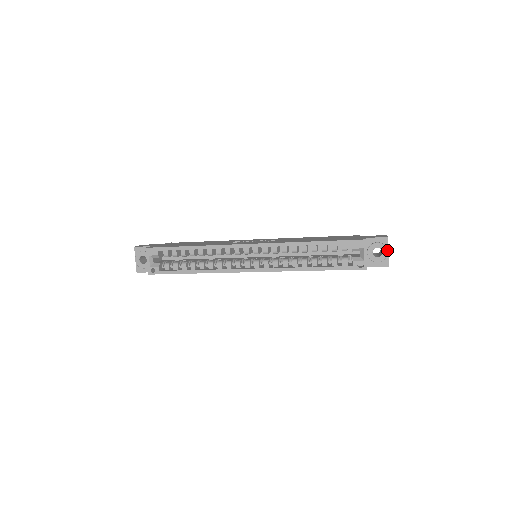
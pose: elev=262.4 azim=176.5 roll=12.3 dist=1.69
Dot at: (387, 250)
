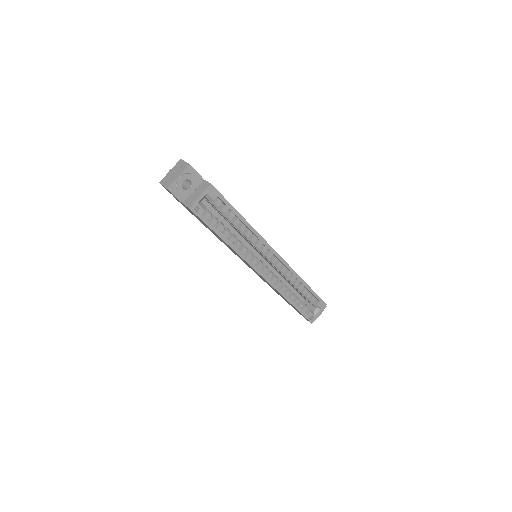
Dot at: occluded
